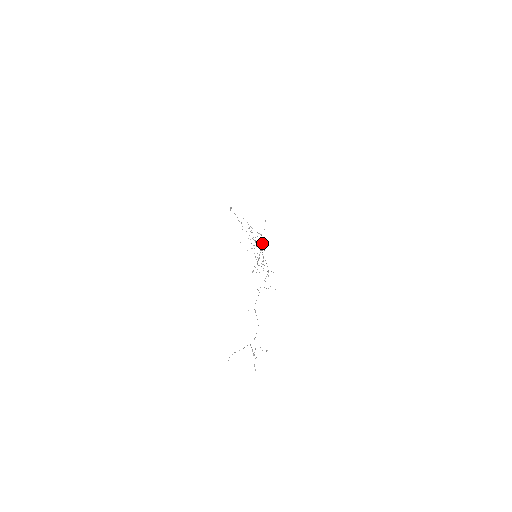
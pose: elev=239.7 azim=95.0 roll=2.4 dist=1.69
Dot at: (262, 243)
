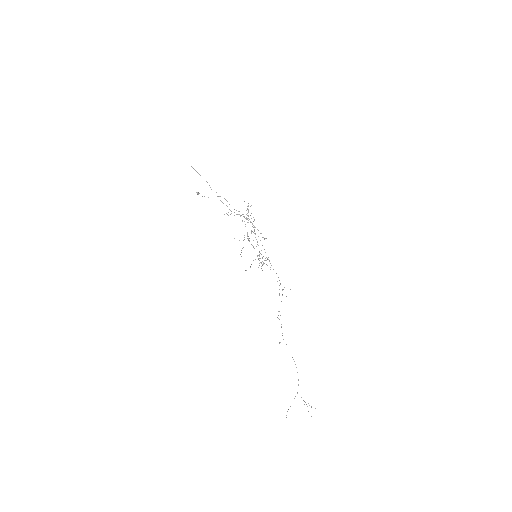
Dot at: (254, 233)
